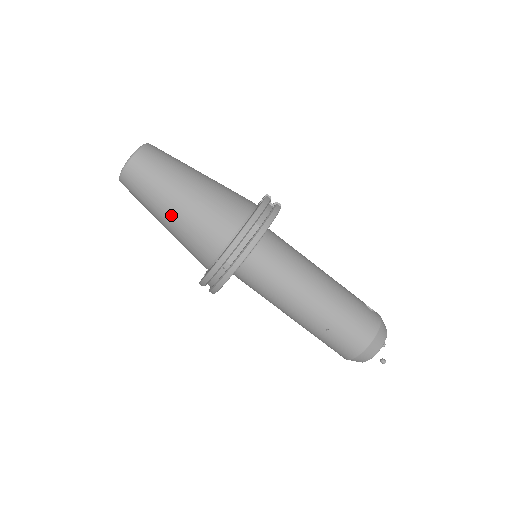
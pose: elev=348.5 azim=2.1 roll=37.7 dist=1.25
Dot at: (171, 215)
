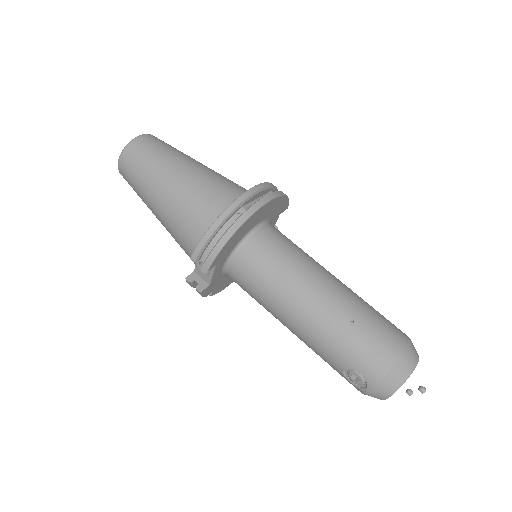
Dot at: (177, 177)
